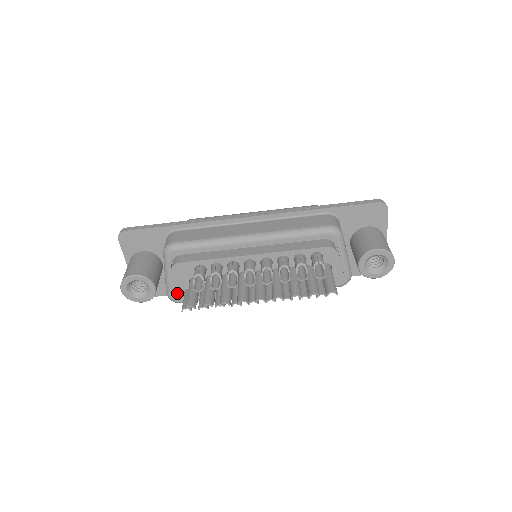
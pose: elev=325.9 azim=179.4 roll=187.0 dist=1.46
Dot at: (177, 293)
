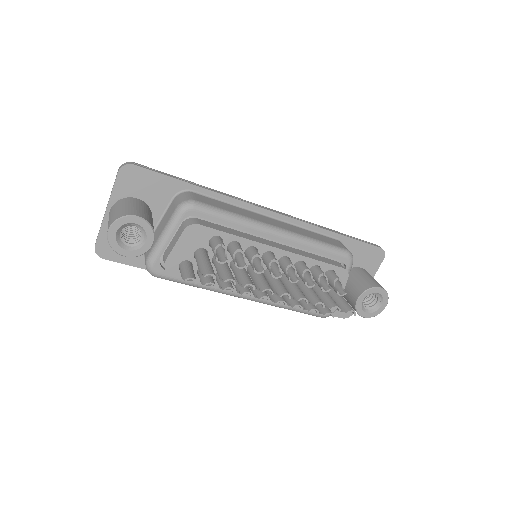
Dot at: (171, 261)
